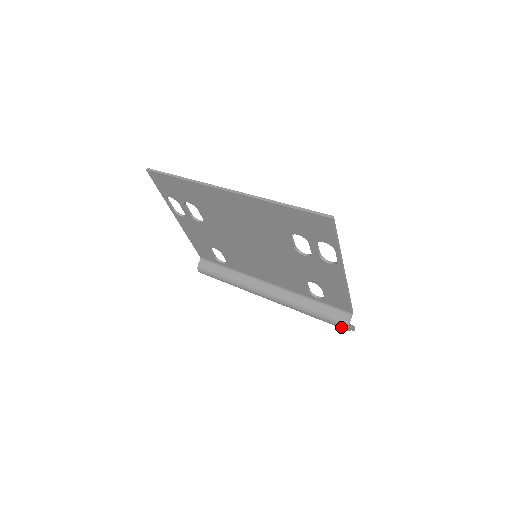
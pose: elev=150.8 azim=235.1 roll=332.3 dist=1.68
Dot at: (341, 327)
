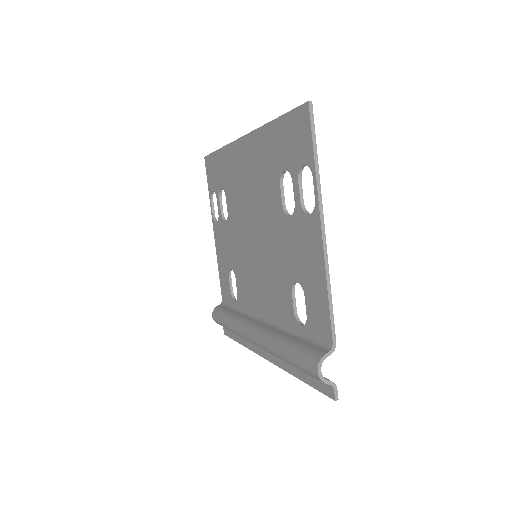
Dot at: (311, 367)
